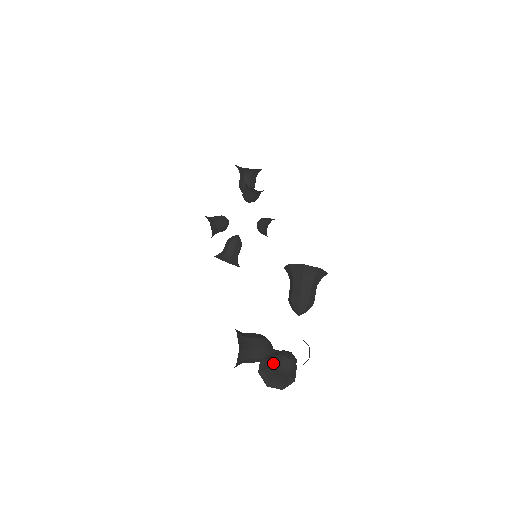
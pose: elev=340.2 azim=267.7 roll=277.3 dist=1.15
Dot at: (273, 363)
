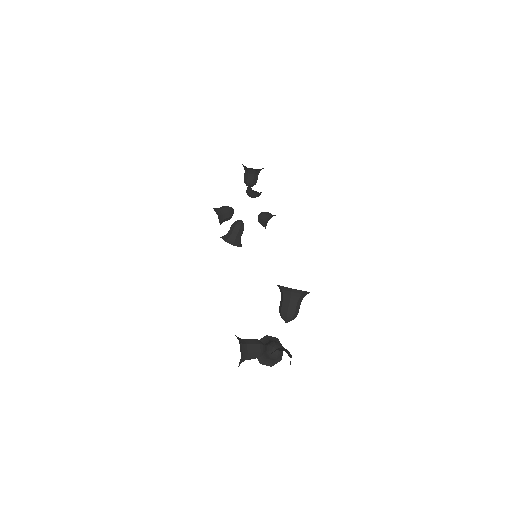
Dot at: (266, 351)
